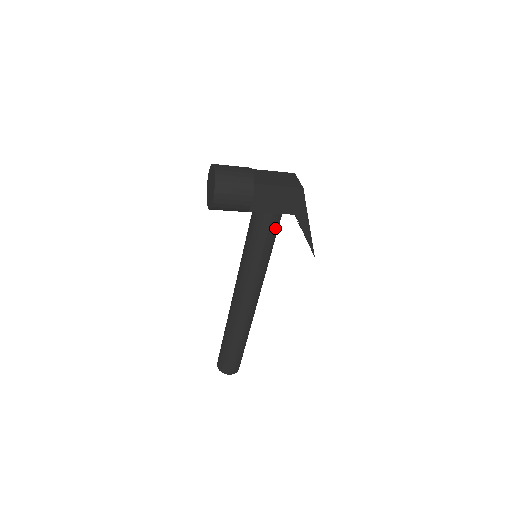
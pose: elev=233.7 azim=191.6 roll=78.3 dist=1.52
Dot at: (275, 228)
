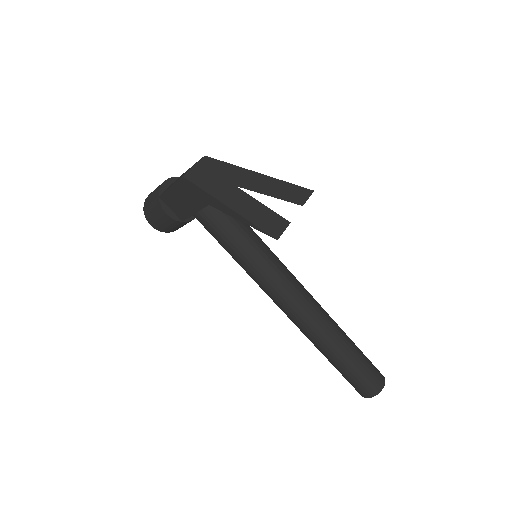
Dot at: (217, 225)
